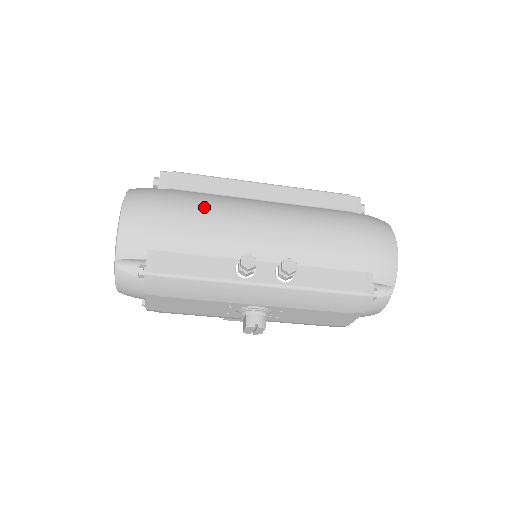
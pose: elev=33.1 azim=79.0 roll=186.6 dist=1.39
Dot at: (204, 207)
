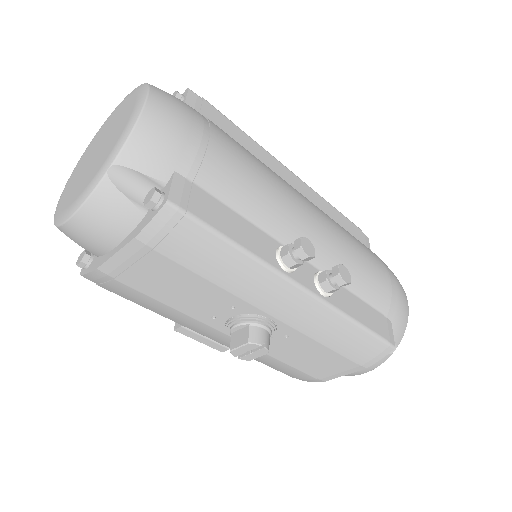
Dot at: (250, 157)
